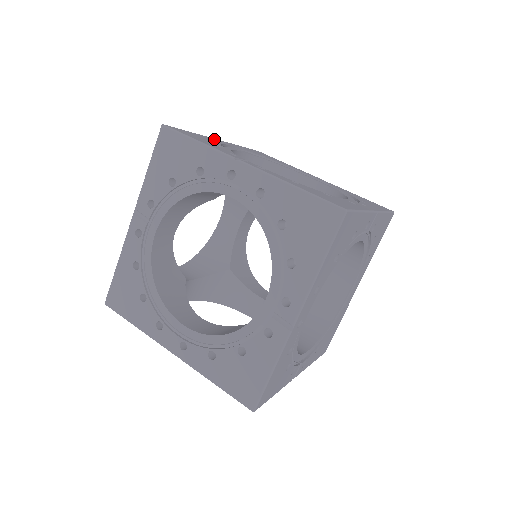
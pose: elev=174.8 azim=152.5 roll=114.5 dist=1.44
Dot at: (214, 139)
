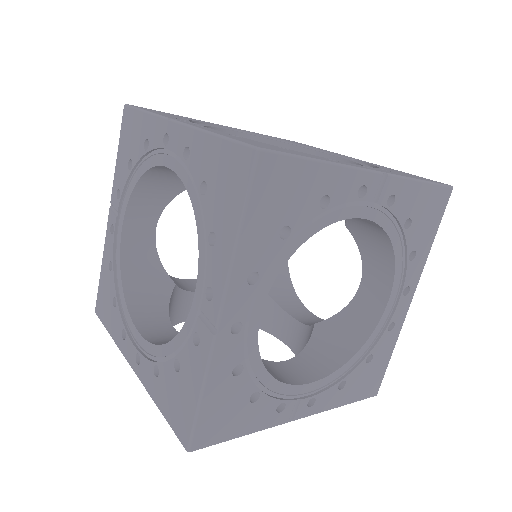
Dot at: (209, 122)
